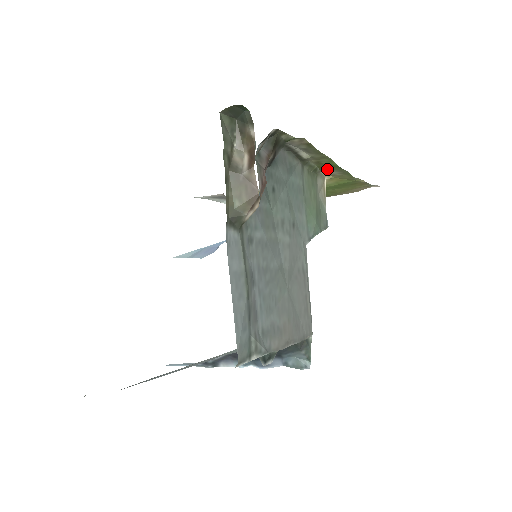
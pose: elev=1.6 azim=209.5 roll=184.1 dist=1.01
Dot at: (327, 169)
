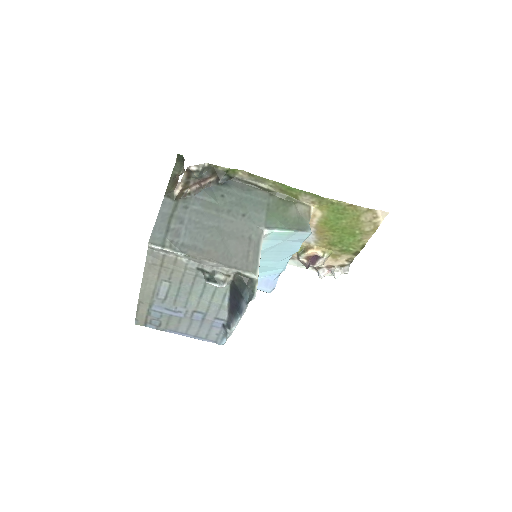
Dot at: (297, 196)
